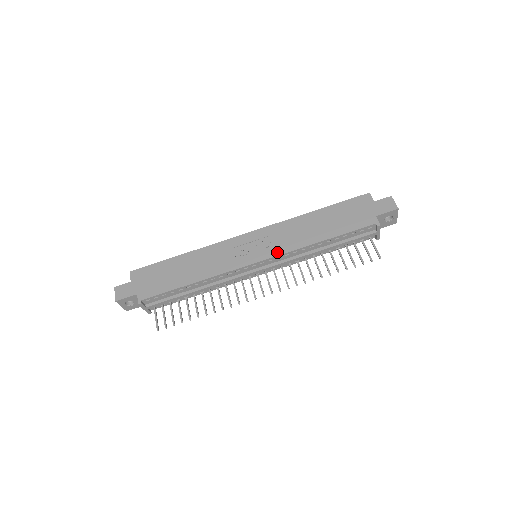
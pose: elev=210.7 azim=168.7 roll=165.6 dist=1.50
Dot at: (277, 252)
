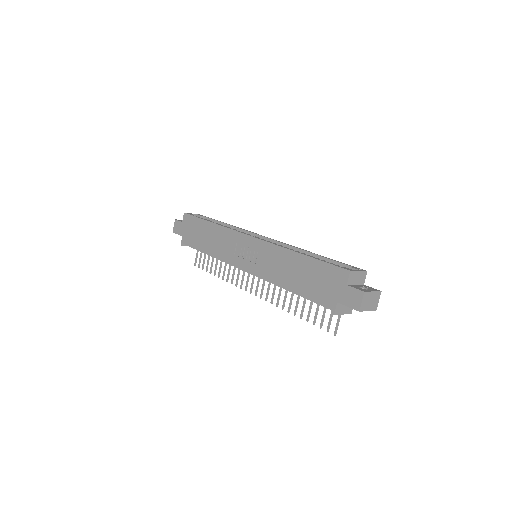
Dot at: (257, 273)
